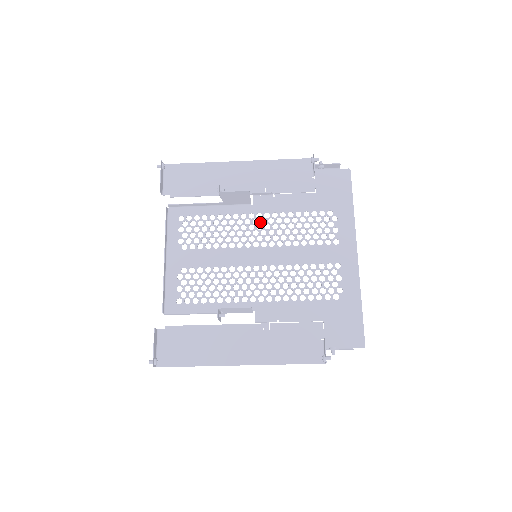
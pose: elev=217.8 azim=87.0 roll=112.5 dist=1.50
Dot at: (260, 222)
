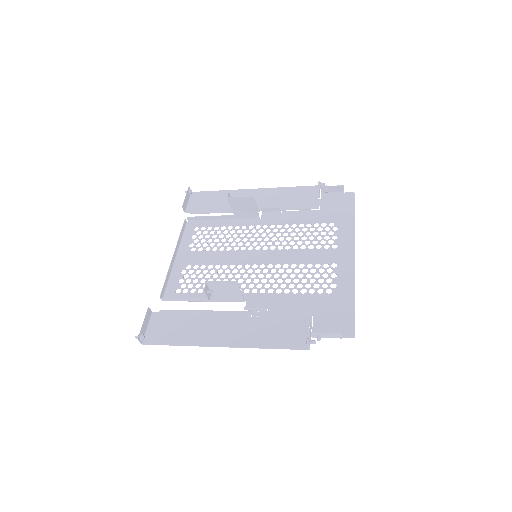
Dot at: (265, 231)
